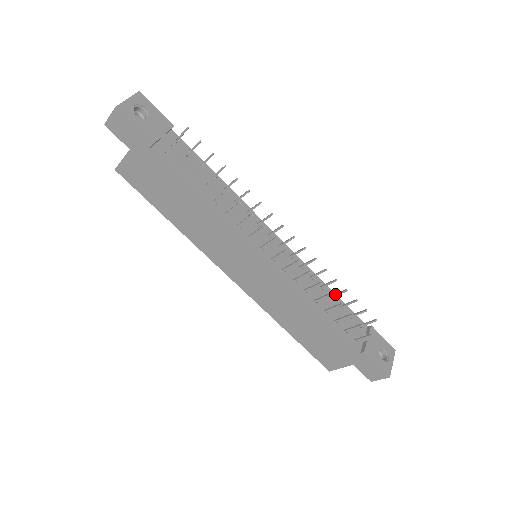
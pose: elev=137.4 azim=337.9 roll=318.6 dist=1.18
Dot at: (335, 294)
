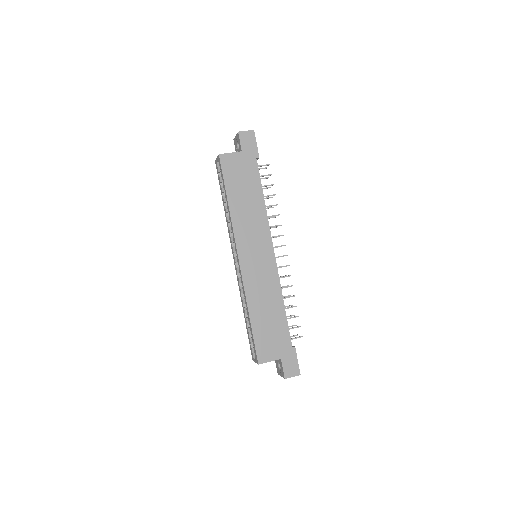
Dot at: occluded
